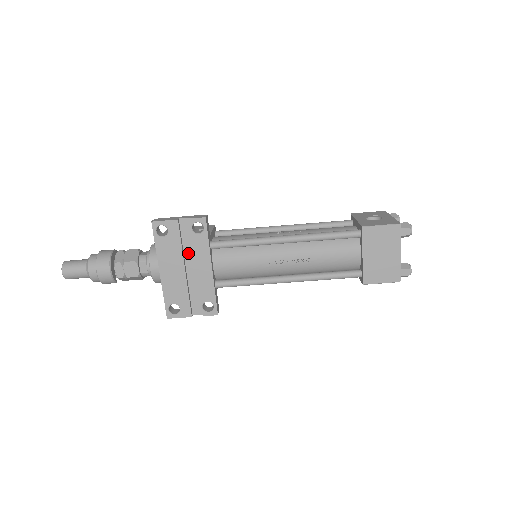
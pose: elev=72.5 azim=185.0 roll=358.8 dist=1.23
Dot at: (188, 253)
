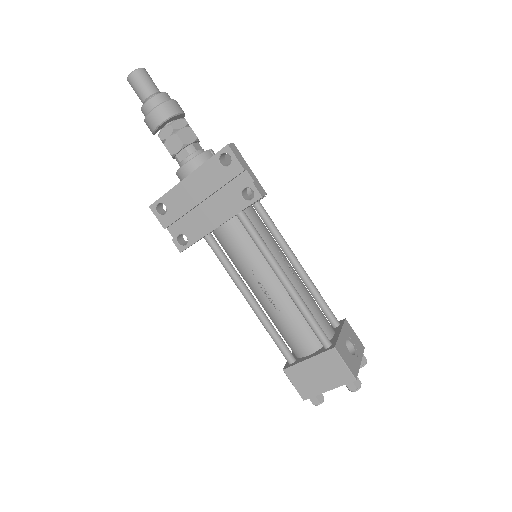
Dot at: (220, 195)
